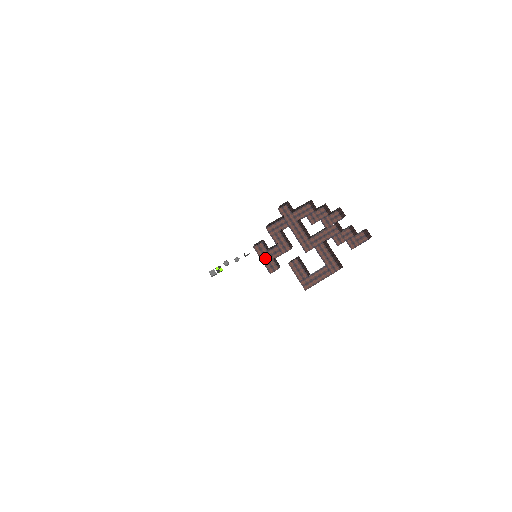
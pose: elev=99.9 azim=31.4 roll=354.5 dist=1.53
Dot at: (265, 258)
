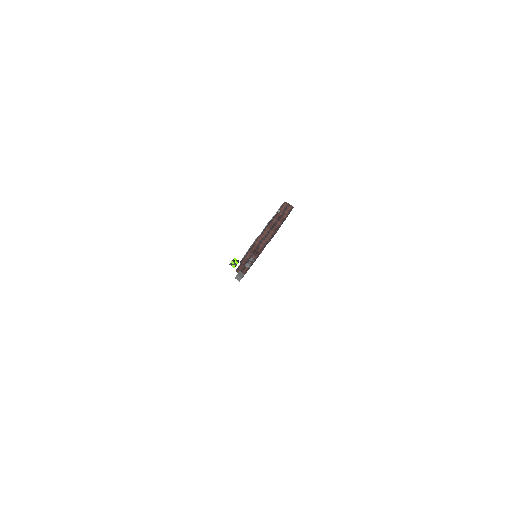
Dot at: occluded
